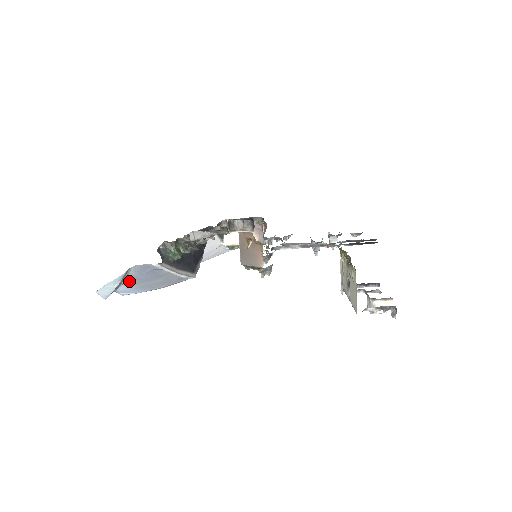
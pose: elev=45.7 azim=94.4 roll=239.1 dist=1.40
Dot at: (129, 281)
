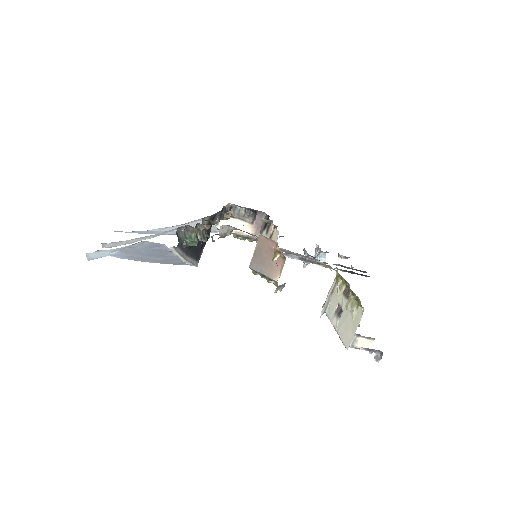
Dot at: (124, 249)
